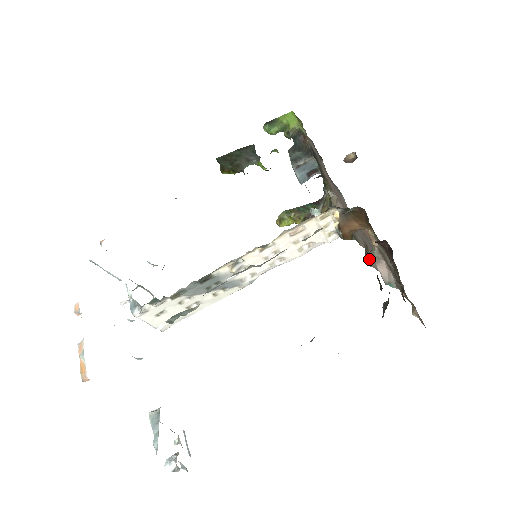
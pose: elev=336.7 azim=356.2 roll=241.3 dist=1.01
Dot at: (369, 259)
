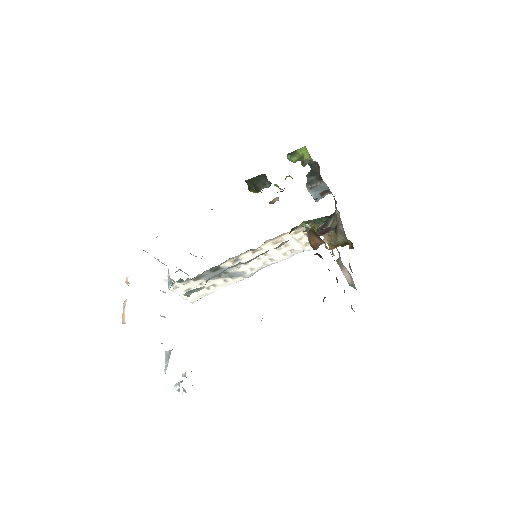
Dot at: (349, 265)
